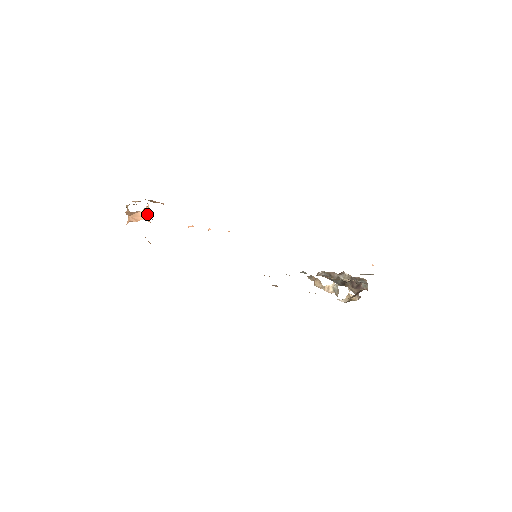
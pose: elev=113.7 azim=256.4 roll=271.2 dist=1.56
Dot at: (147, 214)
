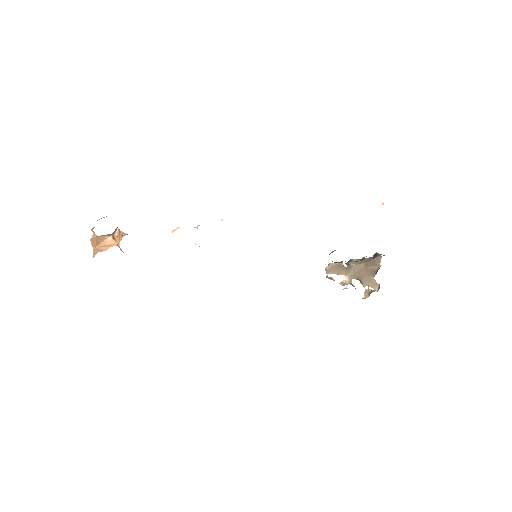
Dot at: (118, 238)
